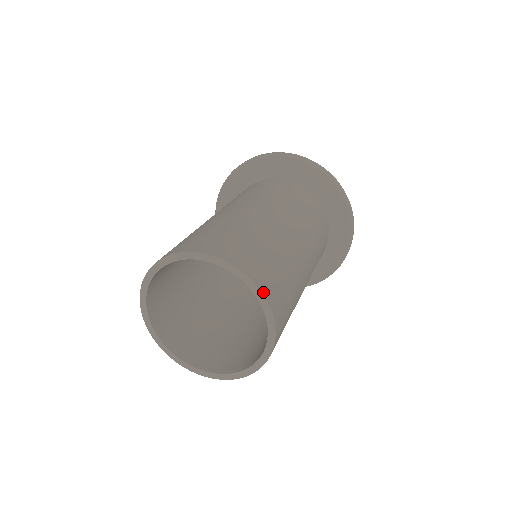
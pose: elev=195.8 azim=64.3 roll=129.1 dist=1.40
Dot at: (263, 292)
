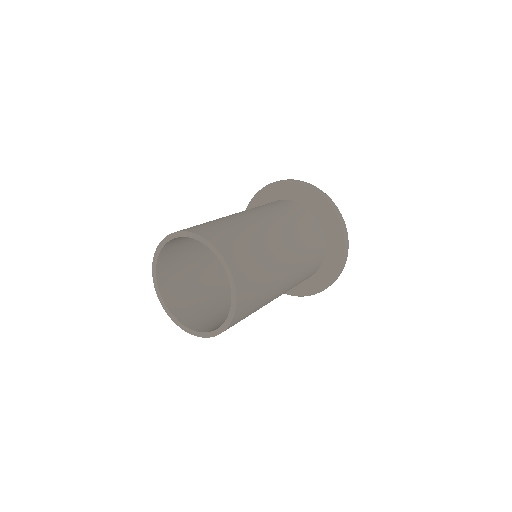
Dot at: (237, 294)
